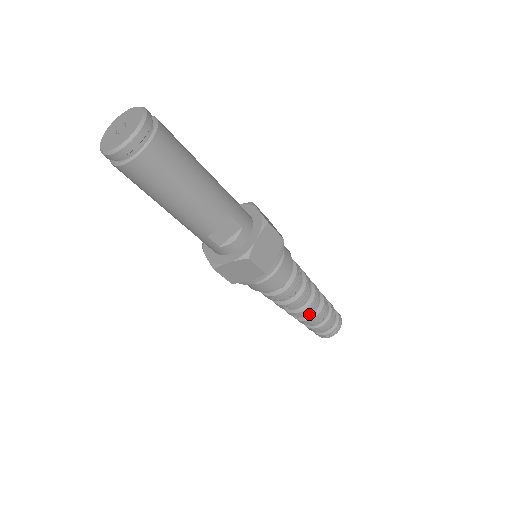
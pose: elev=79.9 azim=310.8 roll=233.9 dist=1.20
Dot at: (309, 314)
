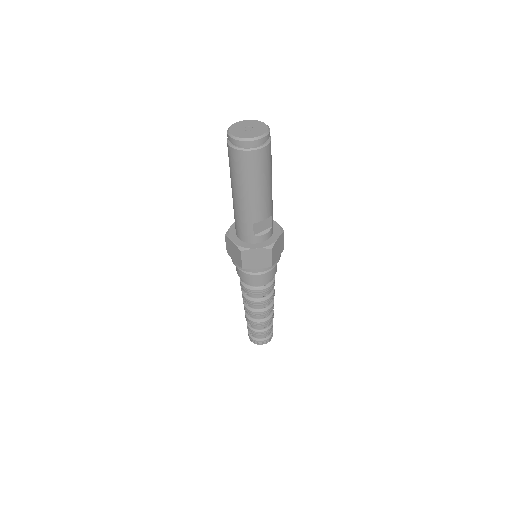
Dot at: (263, 317)
